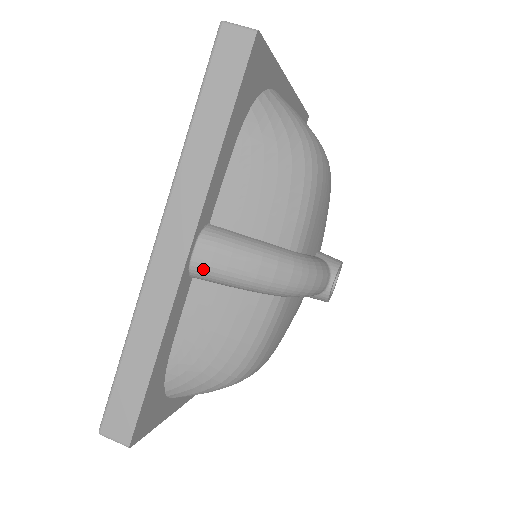
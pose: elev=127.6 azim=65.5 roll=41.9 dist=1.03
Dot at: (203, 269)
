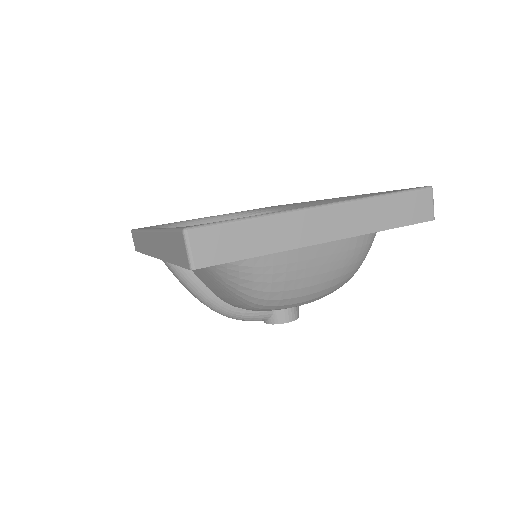
Dot at: occluded
